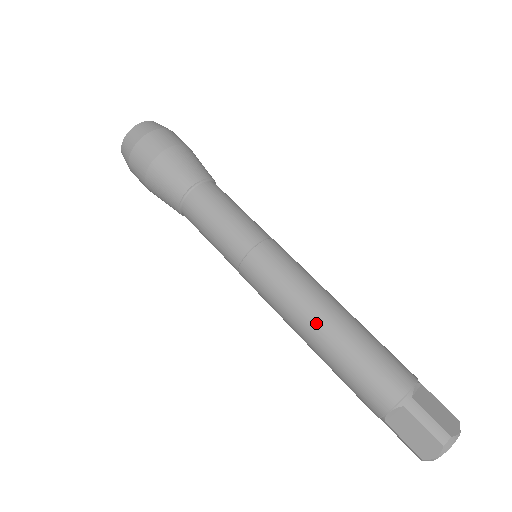
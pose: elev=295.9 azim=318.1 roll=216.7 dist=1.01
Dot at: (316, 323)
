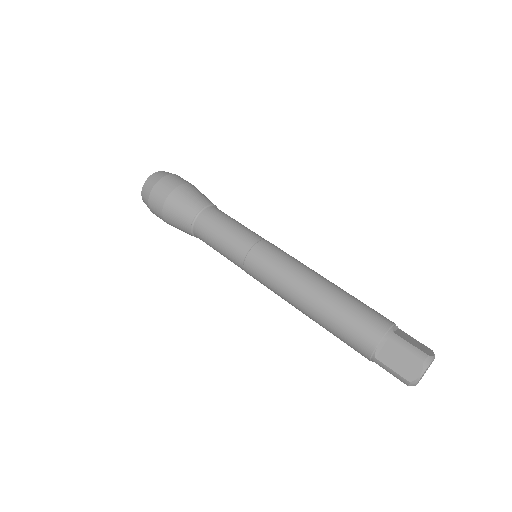
Dot at: (311, 290)
